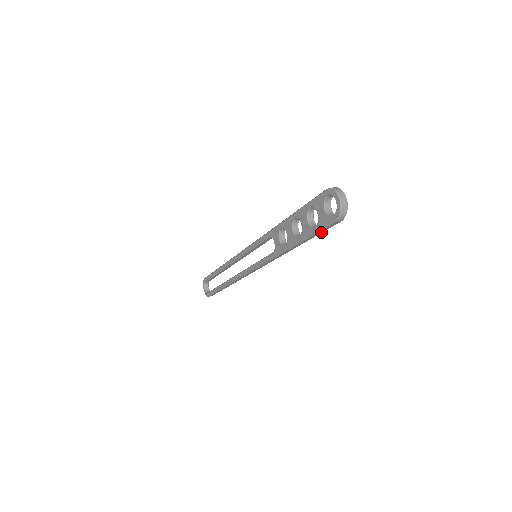
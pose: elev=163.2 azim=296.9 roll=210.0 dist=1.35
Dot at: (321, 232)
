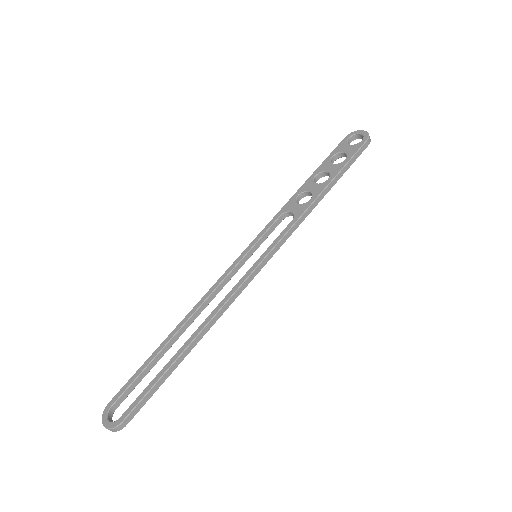
Dot at: (351, 164)
